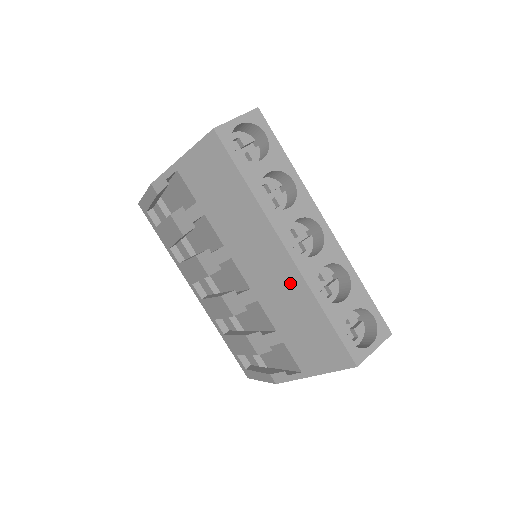
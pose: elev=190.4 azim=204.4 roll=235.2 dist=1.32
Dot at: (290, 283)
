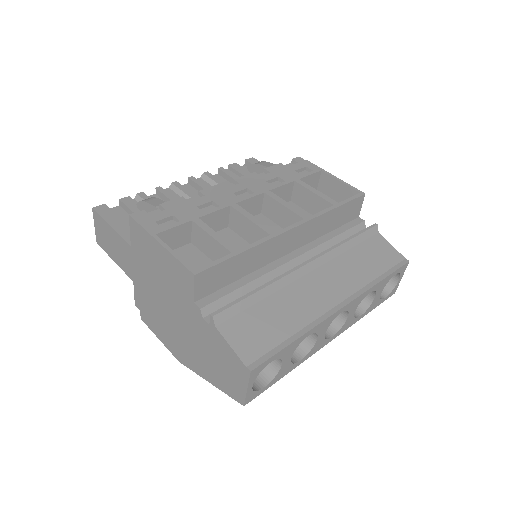
Dot at: occluded
